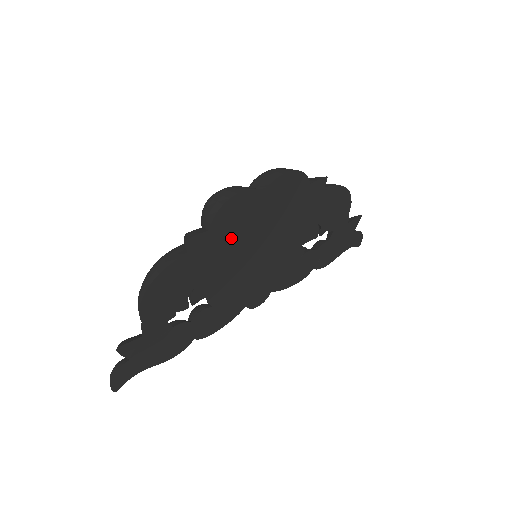
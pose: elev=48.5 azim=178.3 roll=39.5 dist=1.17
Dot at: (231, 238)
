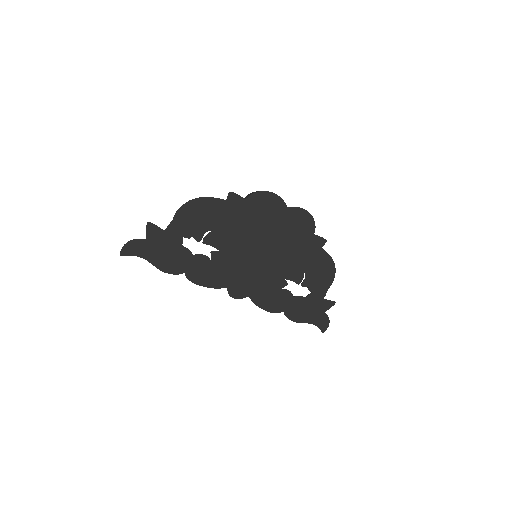
Dot at: (252, 219)
